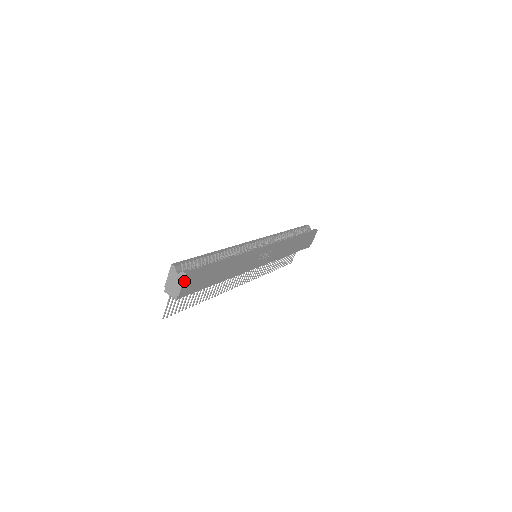
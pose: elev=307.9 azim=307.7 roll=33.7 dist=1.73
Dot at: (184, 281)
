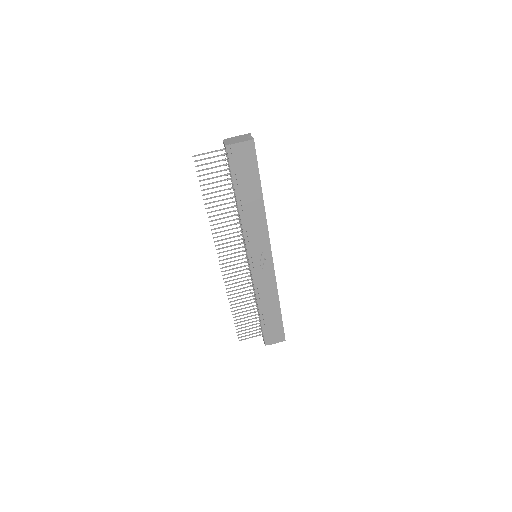
Dot at: (246, 142)
